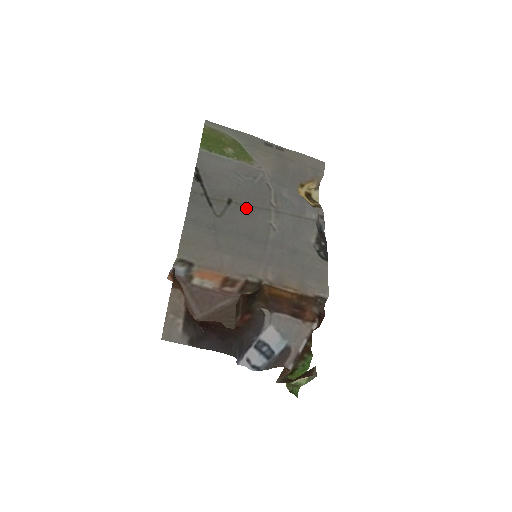
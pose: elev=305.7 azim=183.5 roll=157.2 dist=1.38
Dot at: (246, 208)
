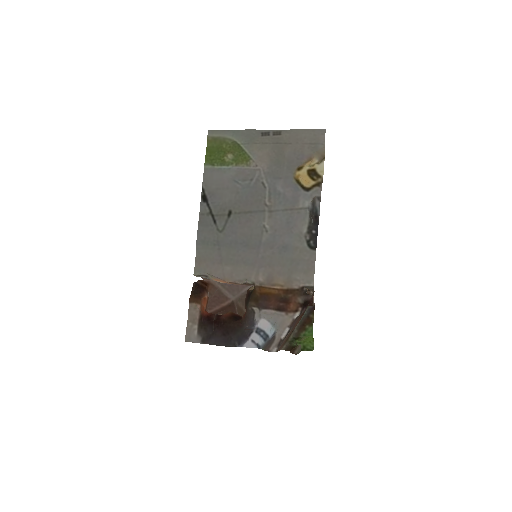
Dot at: (244, 215)
